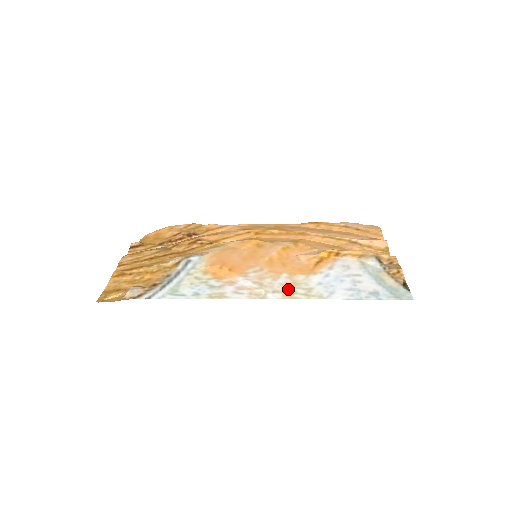
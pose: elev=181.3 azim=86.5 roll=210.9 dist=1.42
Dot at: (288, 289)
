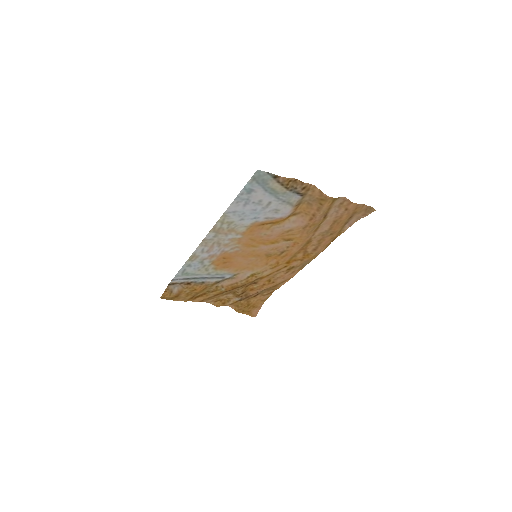
Dot at: (223, 232)
